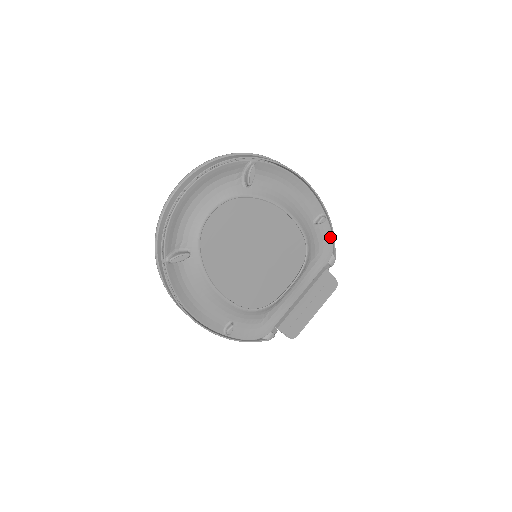
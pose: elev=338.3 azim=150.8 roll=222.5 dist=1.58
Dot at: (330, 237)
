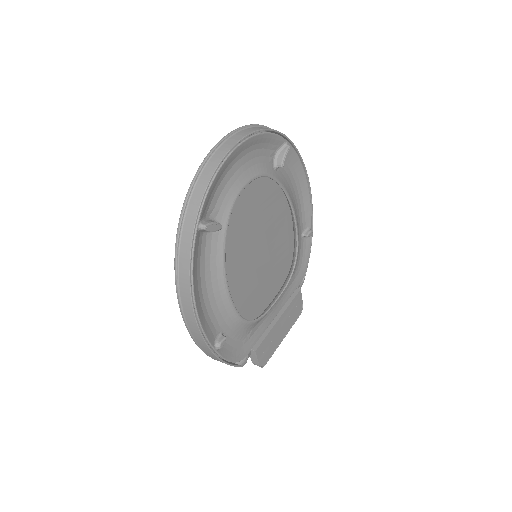
Dot at: (308, 255)
